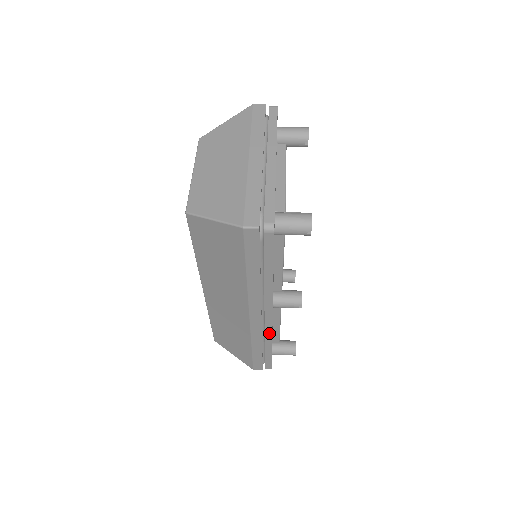
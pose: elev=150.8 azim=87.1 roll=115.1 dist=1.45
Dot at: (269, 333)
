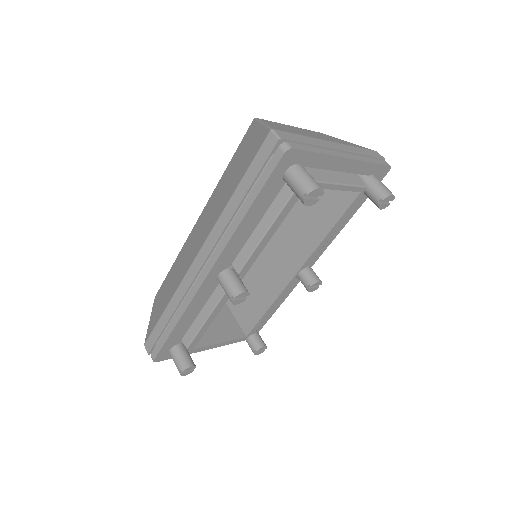
Dot at: (190, 298)
